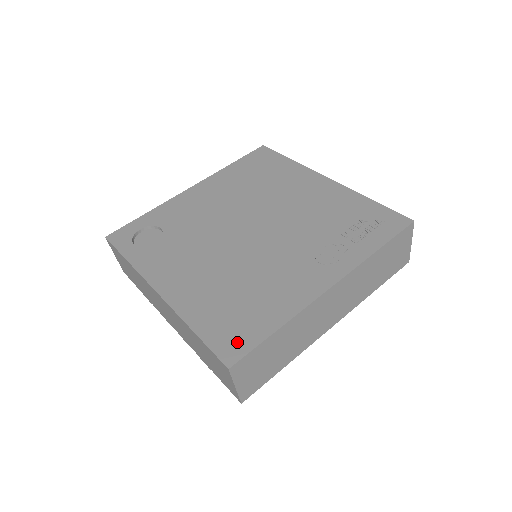
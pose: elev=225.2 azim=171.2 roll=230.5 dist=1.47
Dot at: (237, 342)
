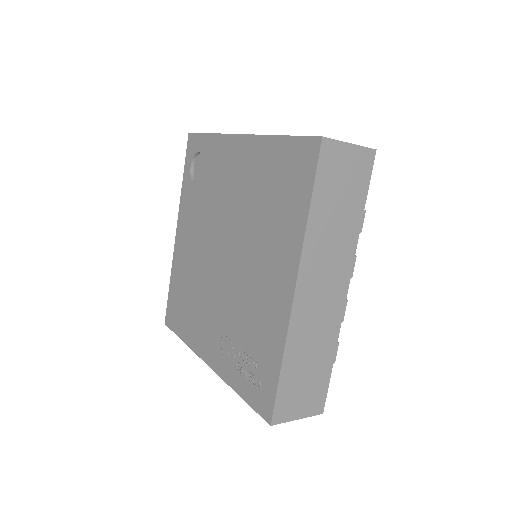
Dot at: (172, 318)
